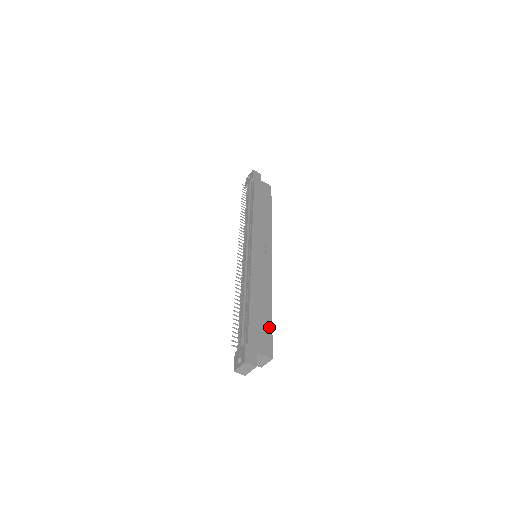
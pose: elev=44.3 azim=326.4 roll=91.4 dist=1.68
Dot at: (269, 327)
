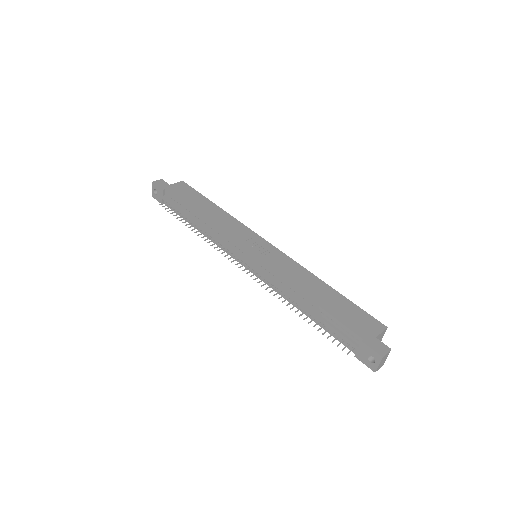
Dot at: (350, 305)
